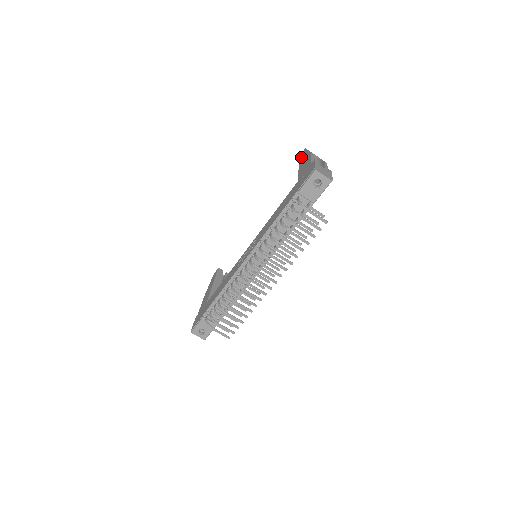
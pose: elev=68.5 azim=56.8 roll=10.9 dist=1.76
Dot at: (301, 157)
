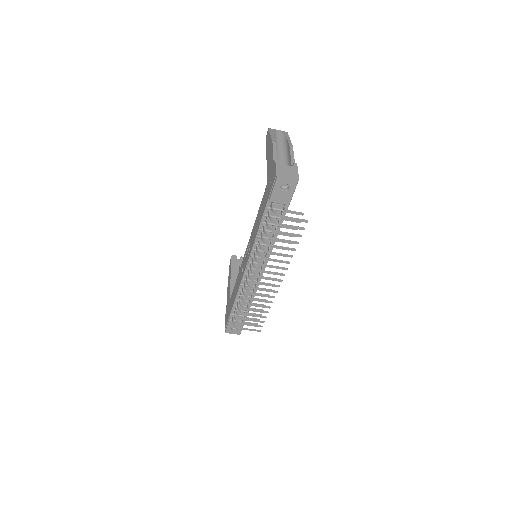
Dot at: (266, 141)
